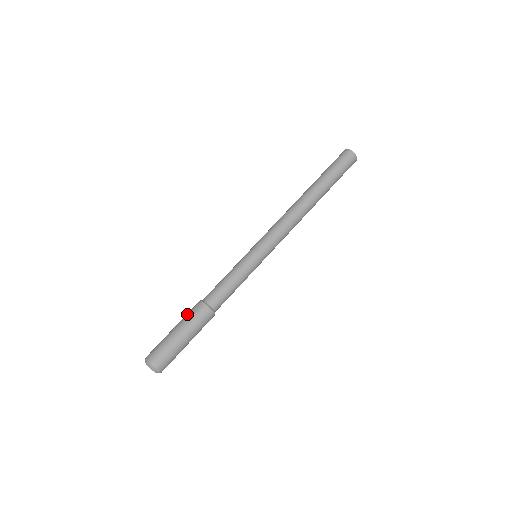
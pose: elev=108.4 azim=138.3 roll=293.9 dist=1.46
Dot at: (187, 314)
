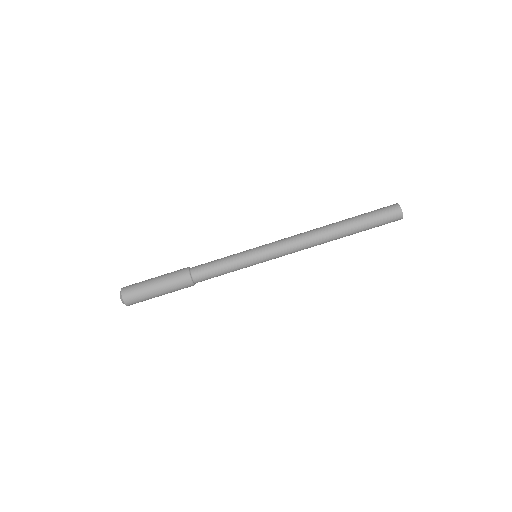
Dot at: (172, 273)
